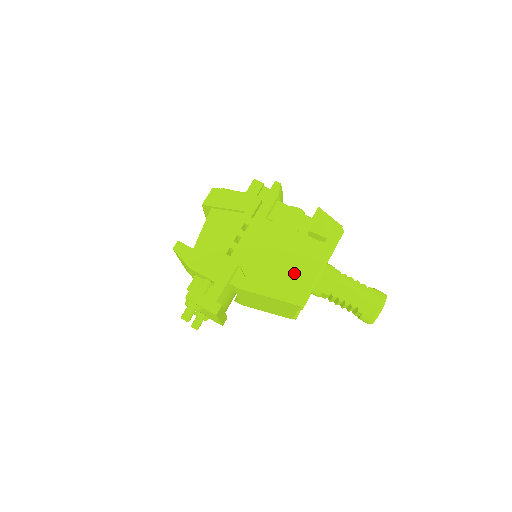
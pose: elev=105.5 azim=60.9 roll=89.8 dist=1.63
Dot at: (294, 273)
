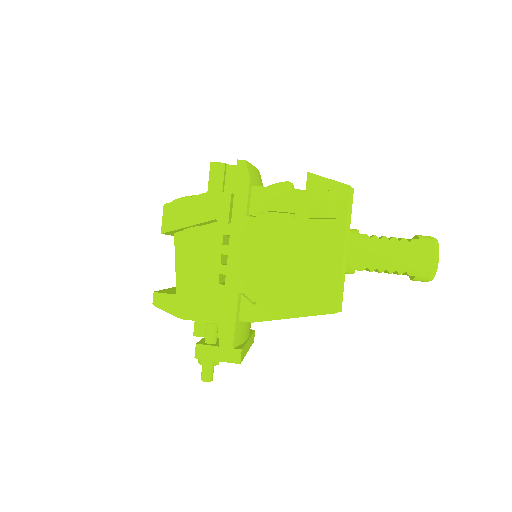
Dot at: (312, 274)
